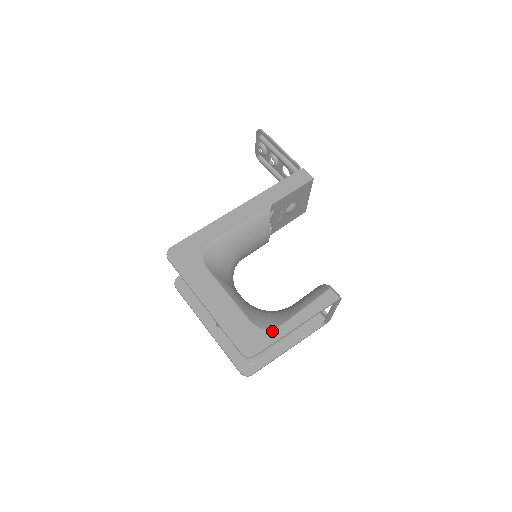
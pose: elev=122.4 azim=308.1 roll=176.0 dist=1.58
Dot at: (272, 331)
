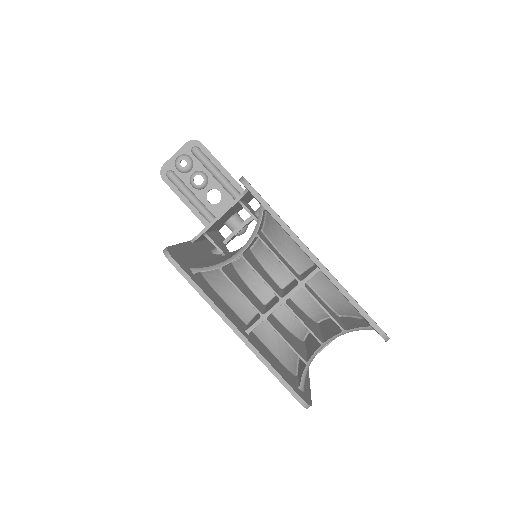
Dot at: occluded
